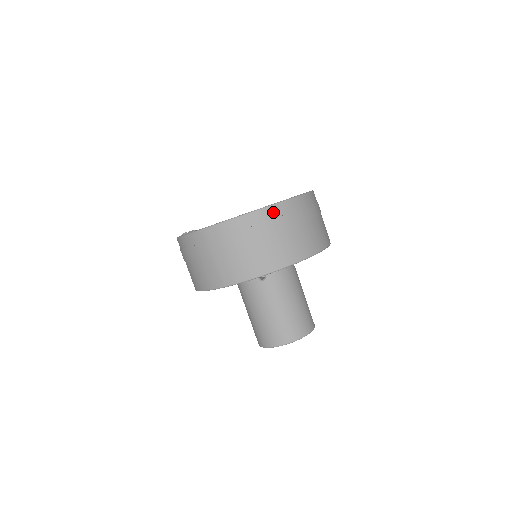
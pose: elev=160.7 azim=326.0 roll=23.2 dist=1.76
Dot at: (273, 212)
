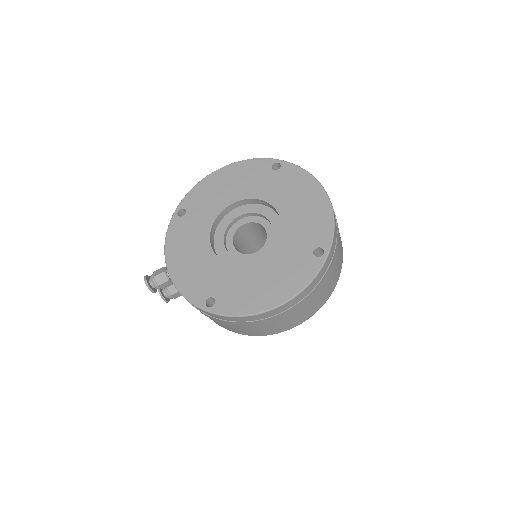
Dot at: (335, 238)
